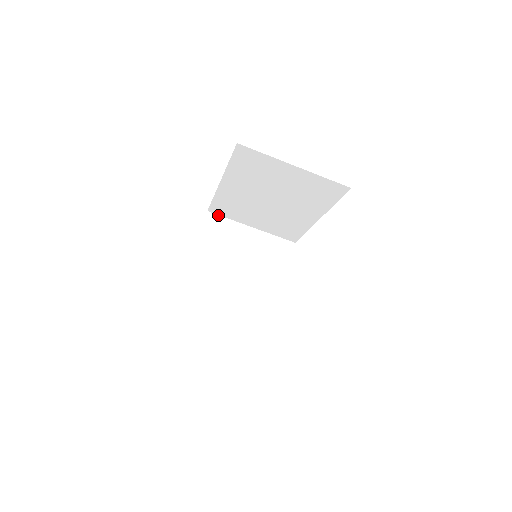
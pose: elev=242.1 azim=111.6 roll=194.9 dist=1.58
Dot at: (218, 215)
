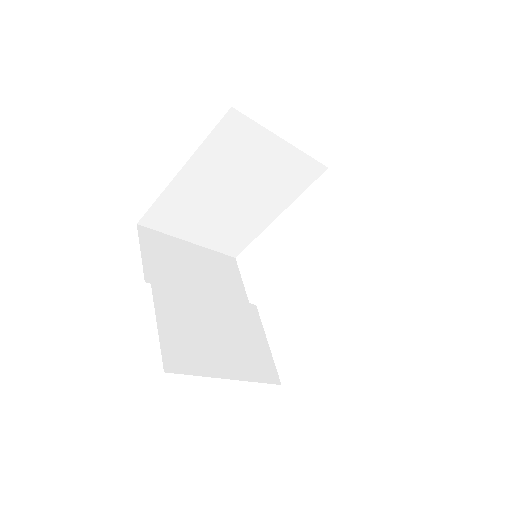
Dot at: (245, 115)
